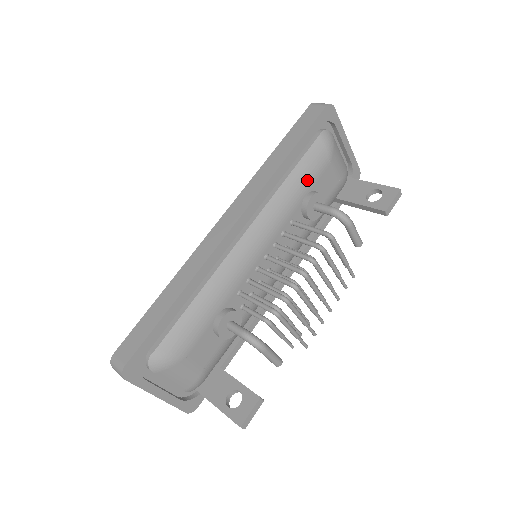
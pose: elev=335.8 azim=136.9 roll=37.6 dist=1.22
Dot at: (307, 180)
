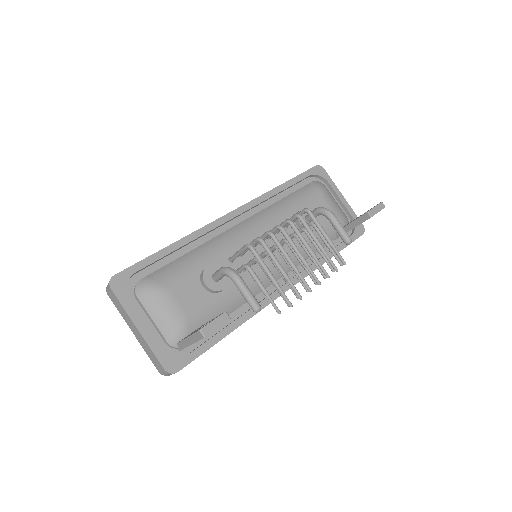
Dot at: (299, 202)
